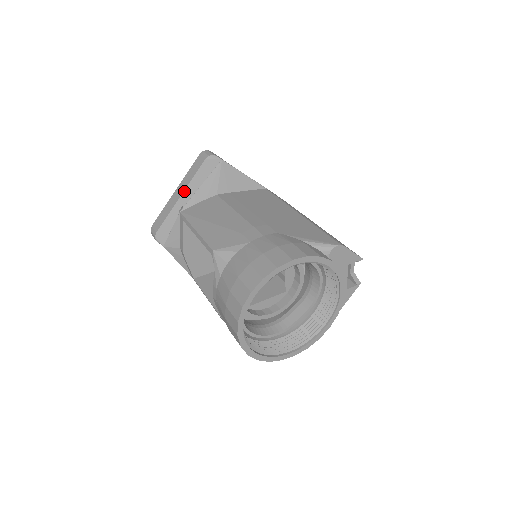
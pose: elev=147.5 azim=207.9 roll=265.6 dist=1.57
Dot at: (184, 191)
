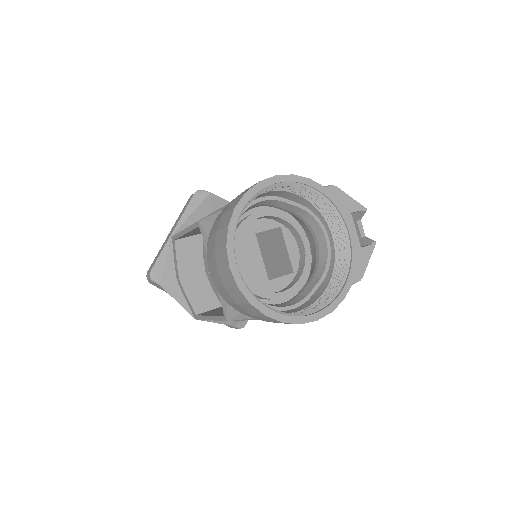
Dot at: (176, 225)
